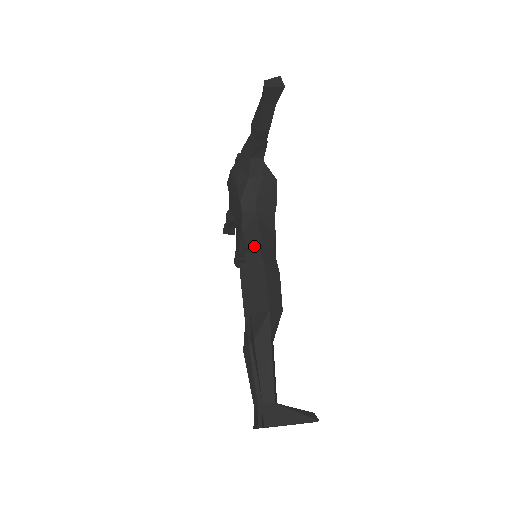
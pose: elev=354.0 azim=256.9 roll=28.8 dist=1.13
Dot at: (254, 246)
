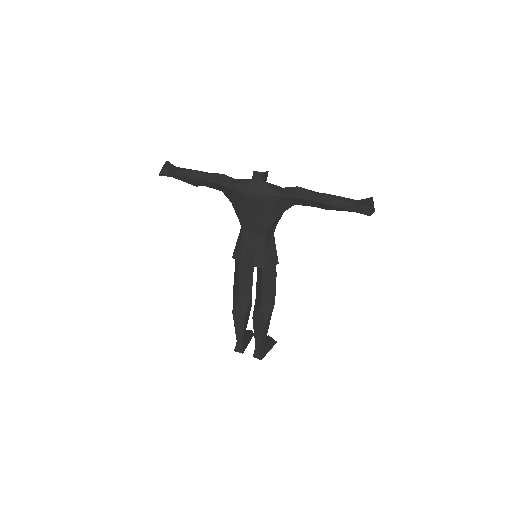
Dot at: (275, 265)
